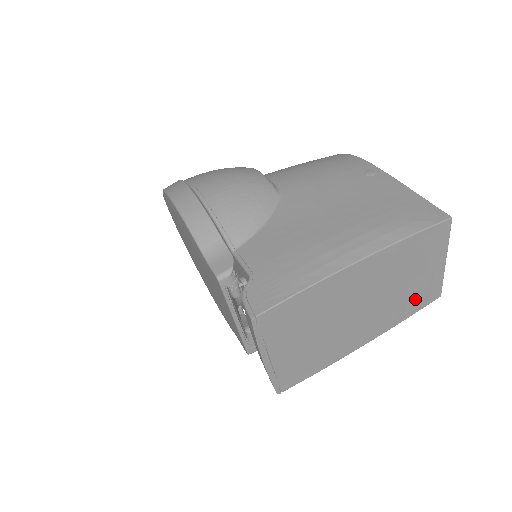
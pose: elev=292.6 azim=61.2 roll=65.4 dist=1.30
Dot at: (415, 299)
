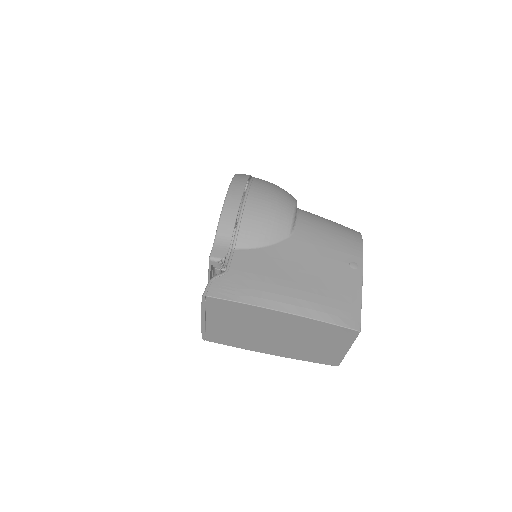
Dot at: (317, 355)
